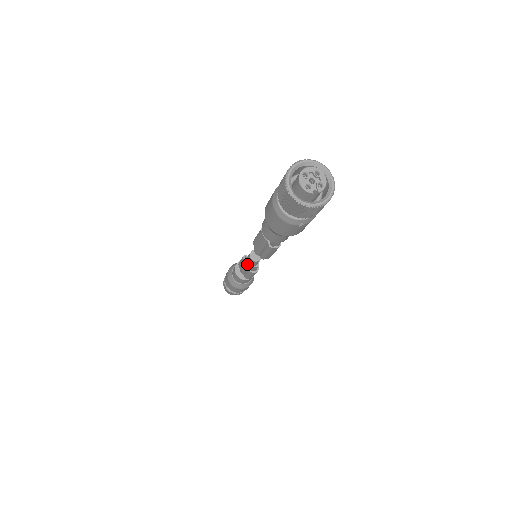
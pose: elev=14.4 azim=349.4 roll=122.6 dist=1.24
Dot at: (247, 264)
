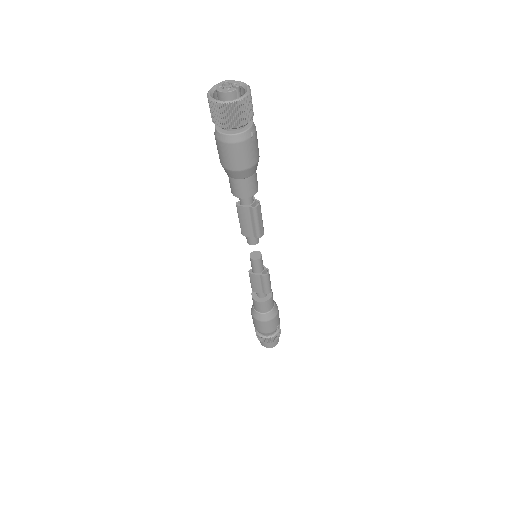
Dot at: (257, 274)
